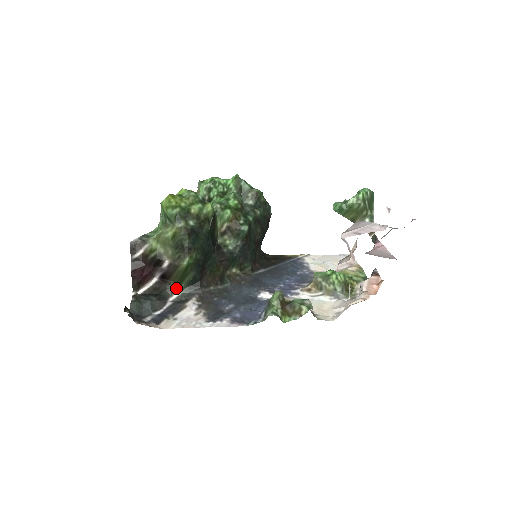
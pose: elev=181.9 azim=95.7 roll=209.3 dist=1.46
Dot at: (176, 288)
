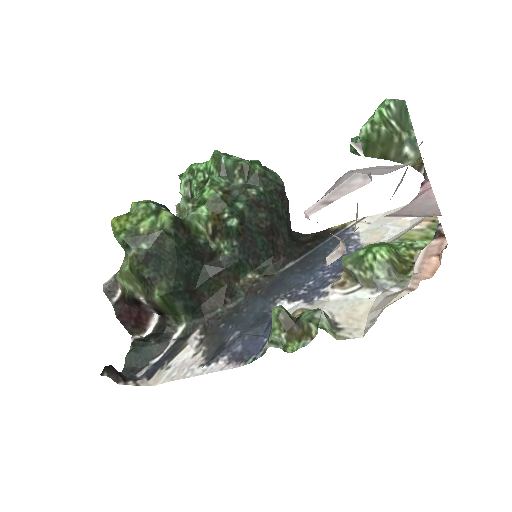
Dot at: (177, 321)
